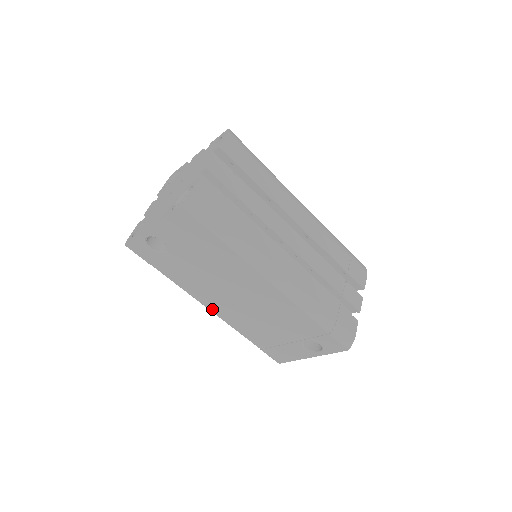
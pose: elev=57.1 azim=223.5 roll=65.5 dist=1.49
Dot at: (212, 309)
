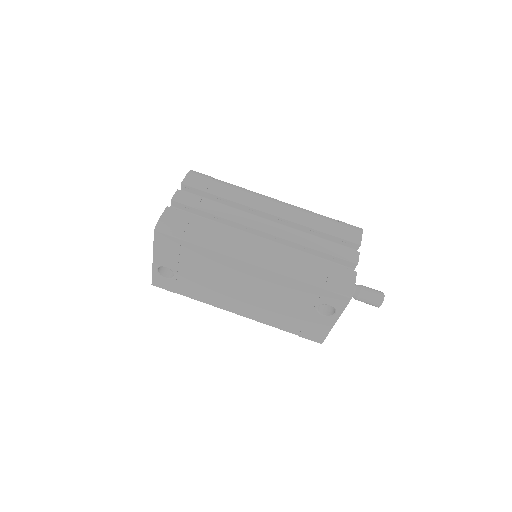
Dot at: (237, 312)
